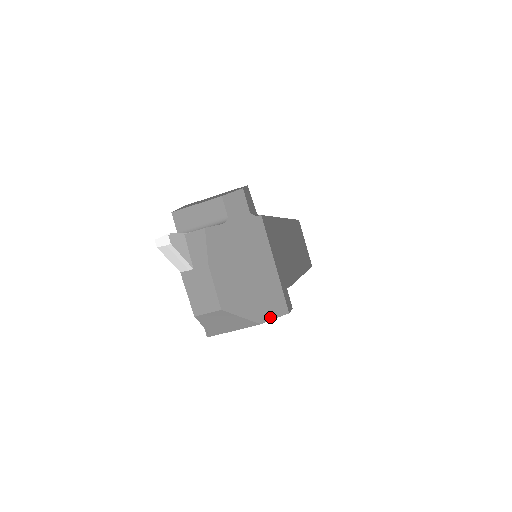
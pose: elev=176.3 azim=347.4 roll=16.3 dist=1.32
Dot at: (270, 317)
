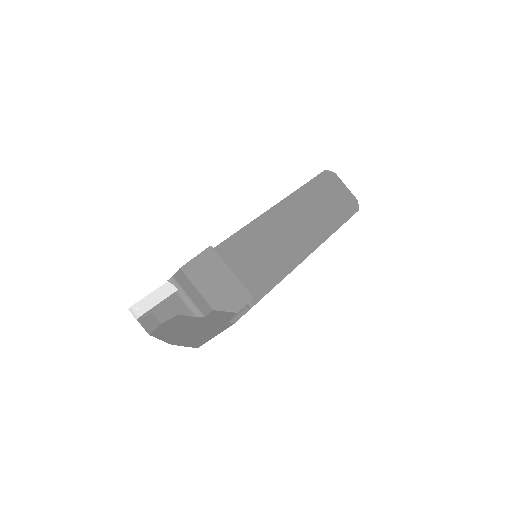
Dot at: (182, 345)
